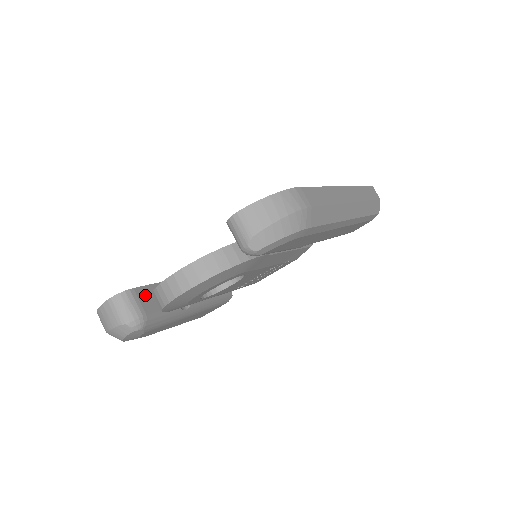
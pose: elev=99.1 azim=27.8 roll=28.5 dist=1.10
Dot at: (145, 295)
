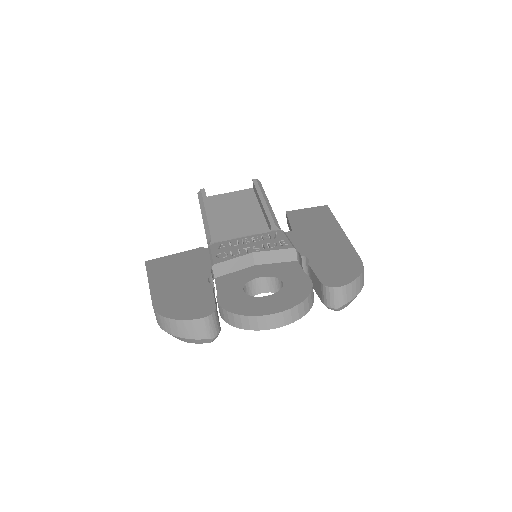
Dot at: occluded
